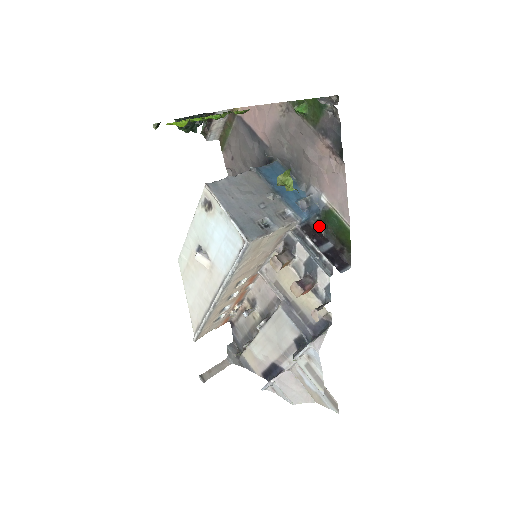
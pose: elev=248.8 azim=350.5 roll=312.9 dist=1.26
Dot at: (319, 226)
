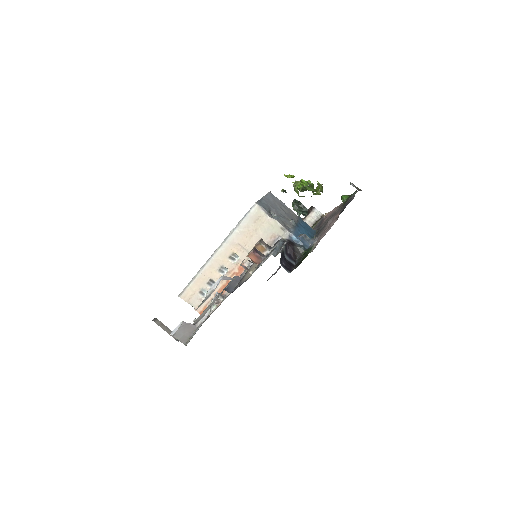
Dot at: (299, 254)
